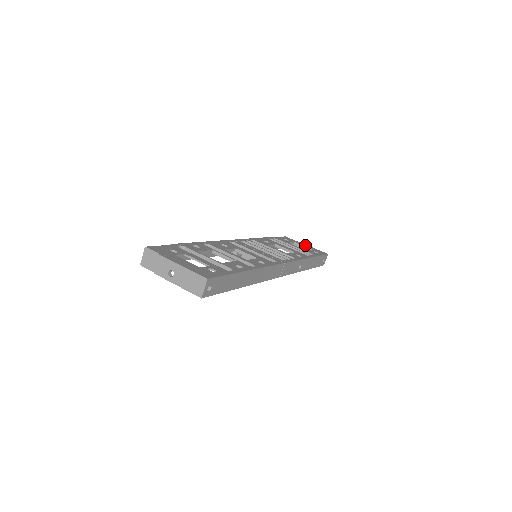
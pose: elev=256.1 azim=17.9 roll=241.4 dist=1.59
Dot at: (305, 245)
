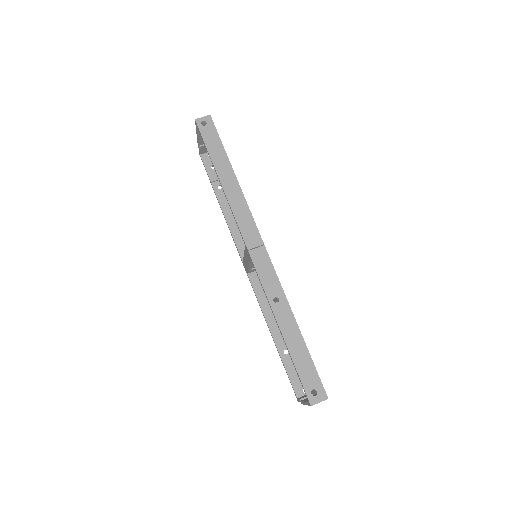
Dot at: occluded
